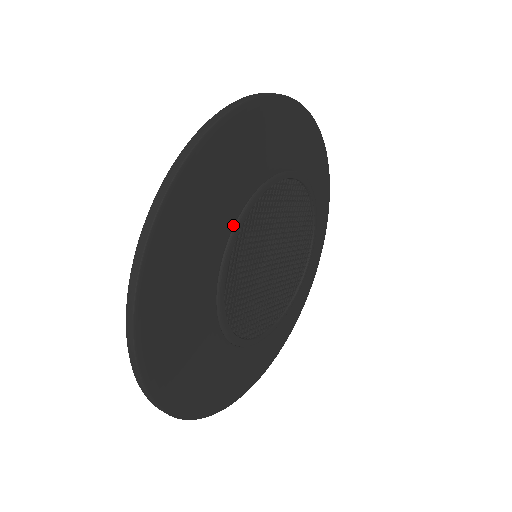
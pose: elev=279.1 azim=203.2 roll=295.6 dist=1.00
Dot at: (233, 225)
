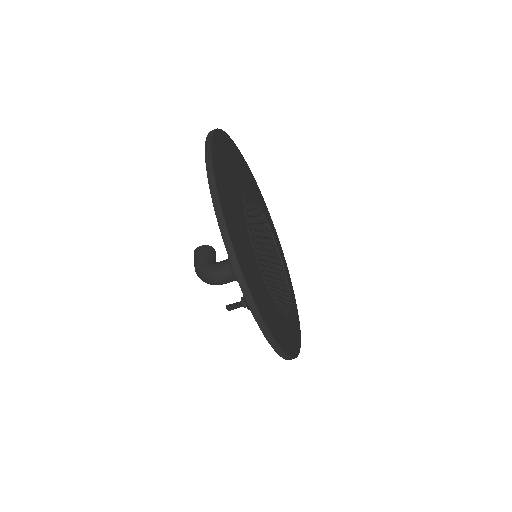
Dot at: (243, 194)
